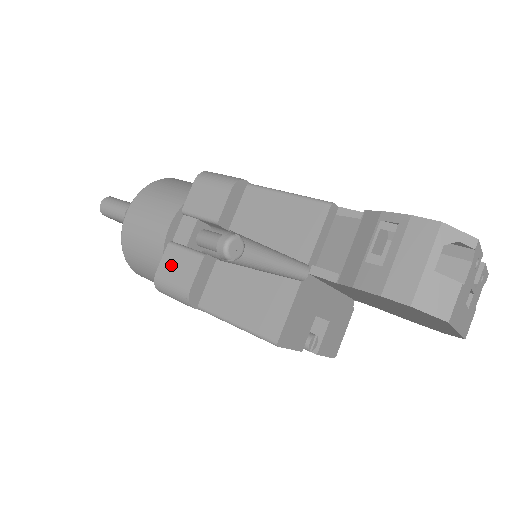
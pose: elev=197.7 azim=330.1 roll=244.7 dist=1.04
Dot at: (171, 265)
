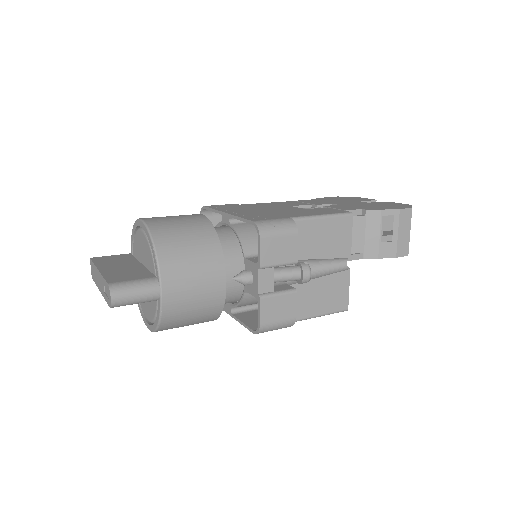
Dot at: (272, 312)
